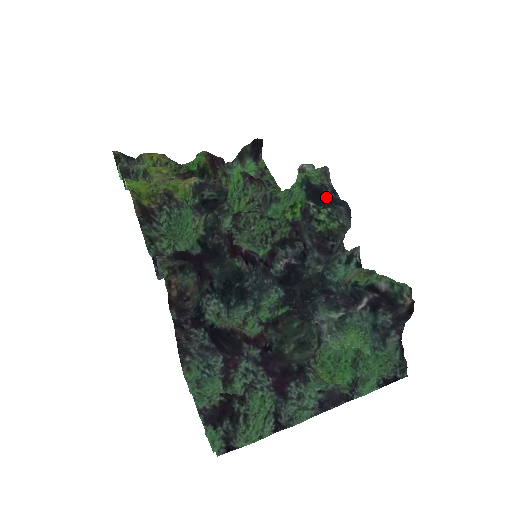
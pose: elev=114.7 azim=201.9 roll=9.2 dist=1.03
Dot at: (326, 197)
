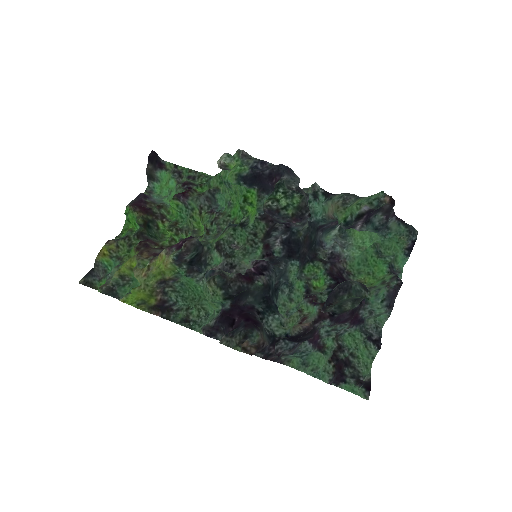
Dot at: (264, 175)
